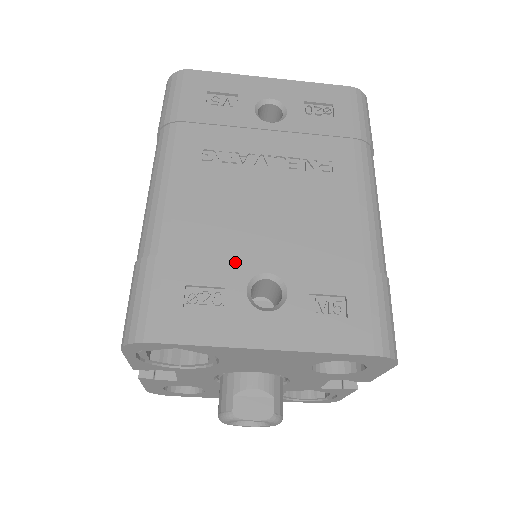
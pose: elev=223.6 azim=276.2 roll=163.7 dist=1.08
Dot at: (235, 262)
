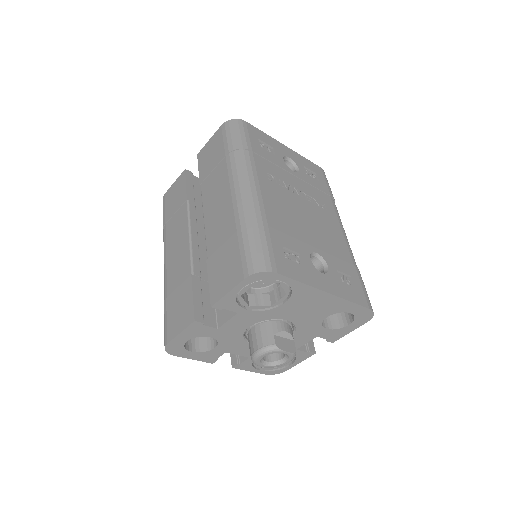
Dot at: (301, 242)
